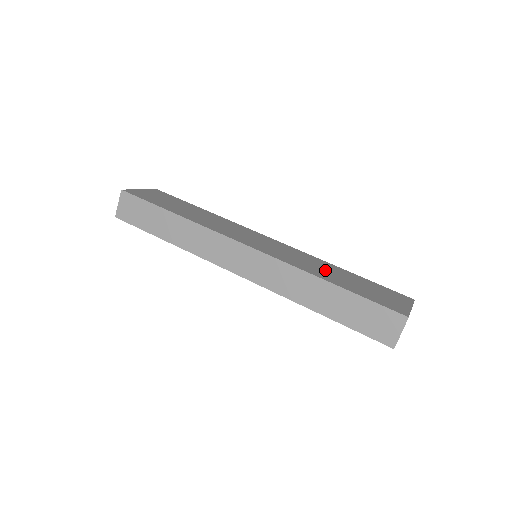
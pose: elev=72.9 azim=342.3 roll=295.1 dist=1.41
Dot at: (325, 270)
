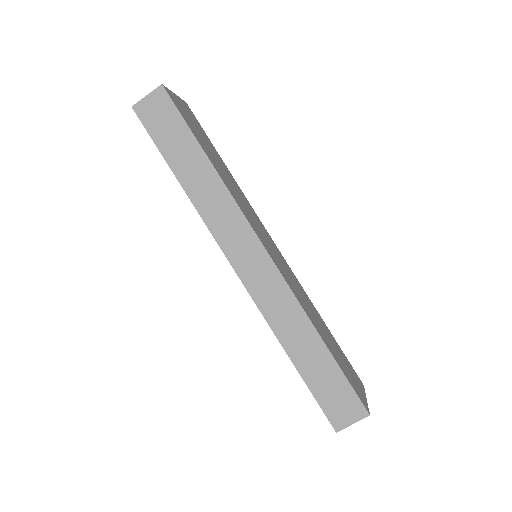
Dot at: (315, 316)
